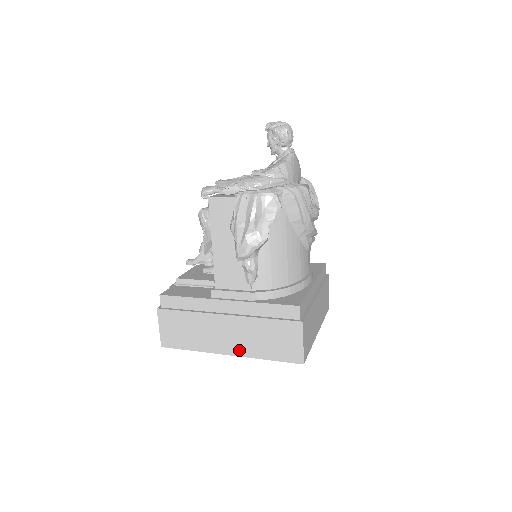
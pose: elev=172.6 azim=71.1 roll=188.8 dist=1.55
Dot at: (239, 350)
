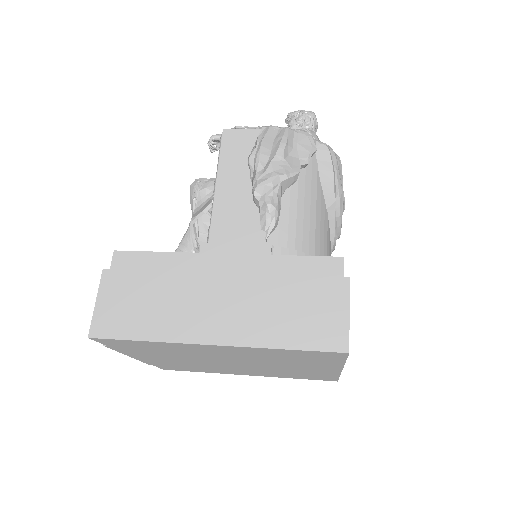
Dot at: (234, 334)
